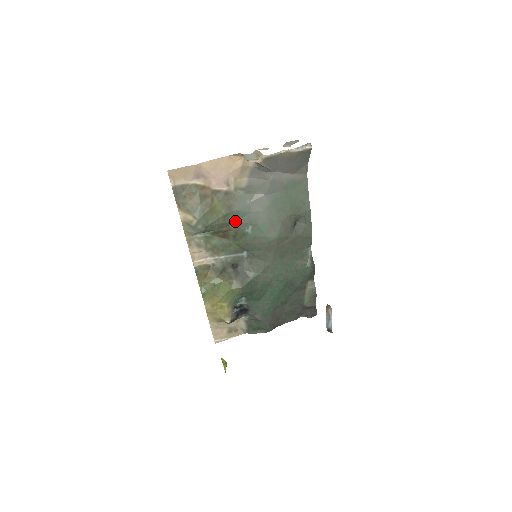
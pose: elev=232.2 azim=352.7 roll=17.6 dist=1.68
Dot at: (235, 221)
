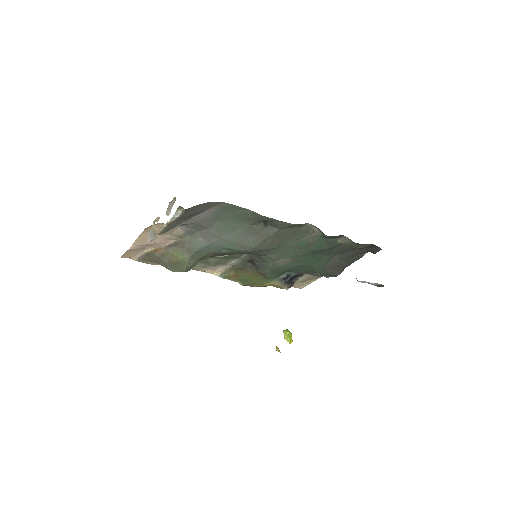
Dot at: (206, 253)
